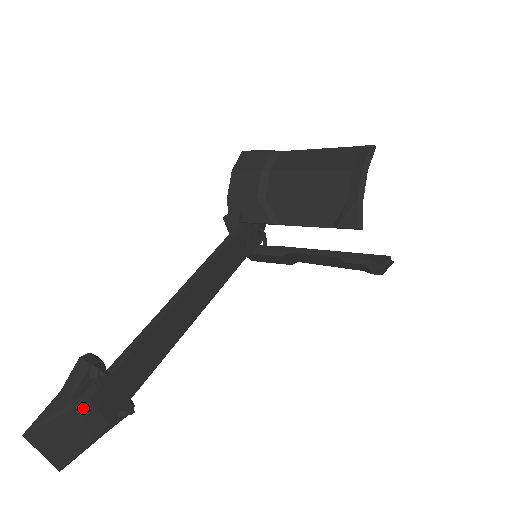
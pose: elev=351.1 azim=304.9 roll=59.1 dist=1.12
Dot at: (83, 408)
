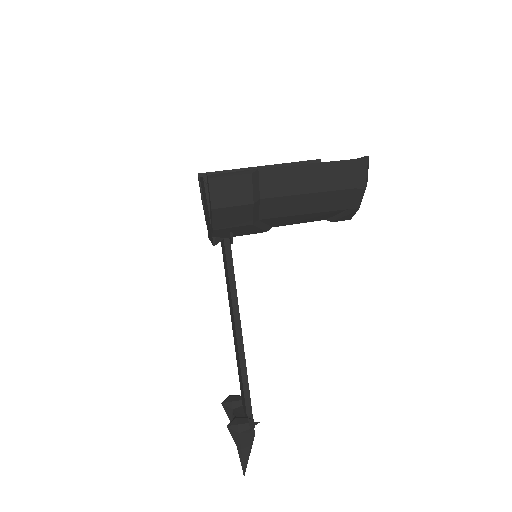
Dot at: (253, 438)
